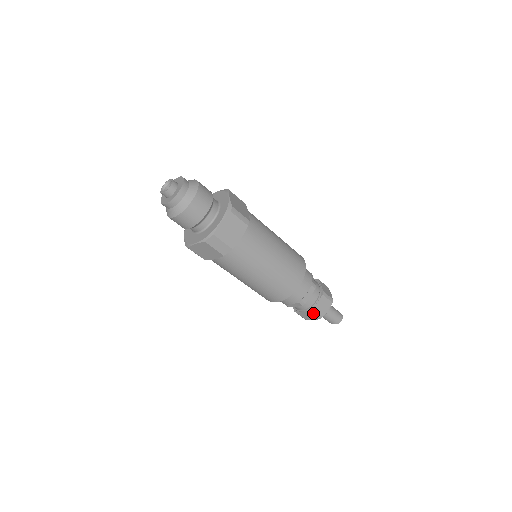
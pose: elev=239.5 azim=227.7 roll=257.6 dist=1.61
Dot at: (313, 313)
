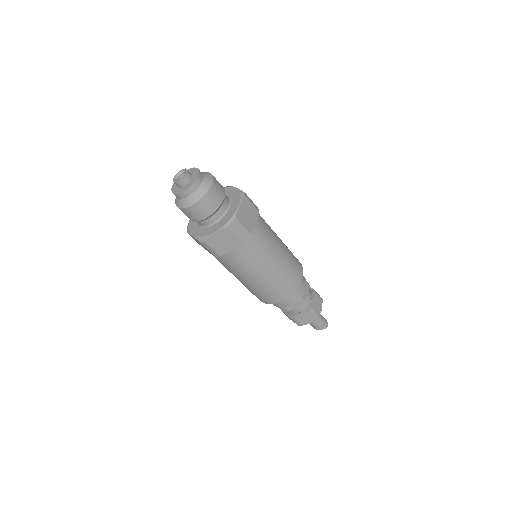
Dot at: (311, 312)
